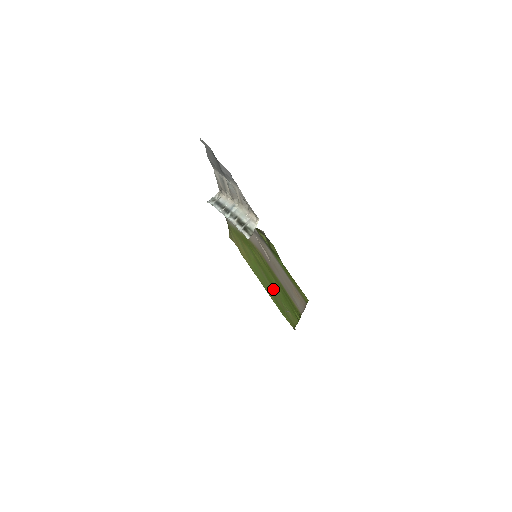
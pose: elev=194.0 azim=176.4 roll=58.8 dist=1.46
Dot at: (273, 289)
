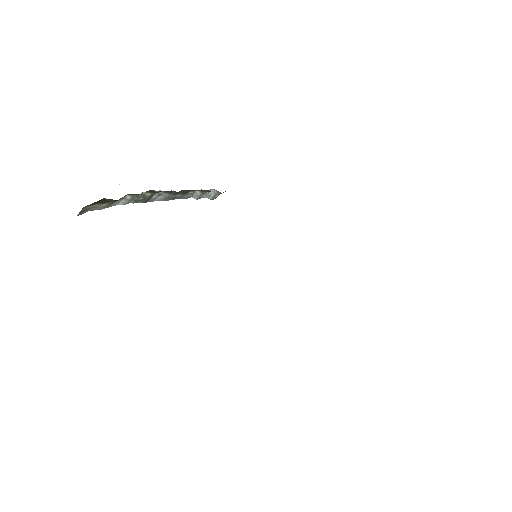
Dot at: occluded
